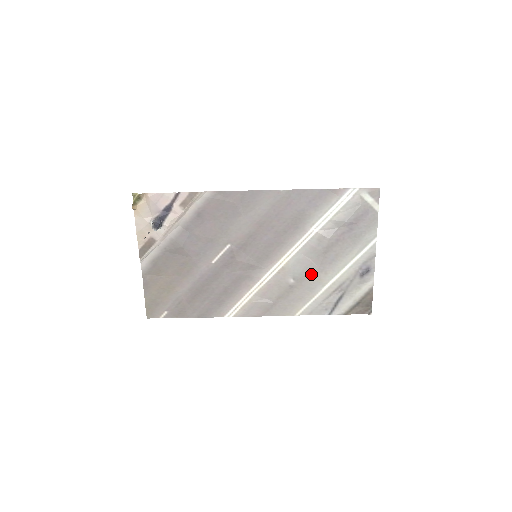
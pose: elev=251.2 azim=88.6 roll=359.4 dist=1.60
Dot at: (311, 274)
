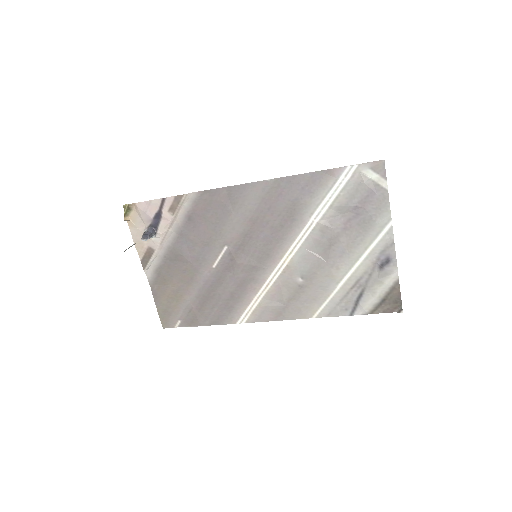
Dot at: (320, 271)
